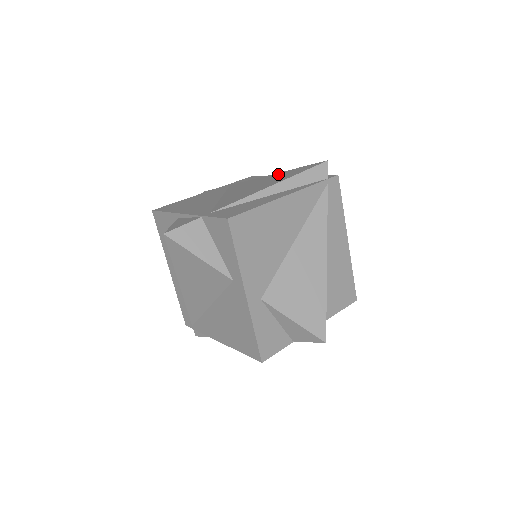
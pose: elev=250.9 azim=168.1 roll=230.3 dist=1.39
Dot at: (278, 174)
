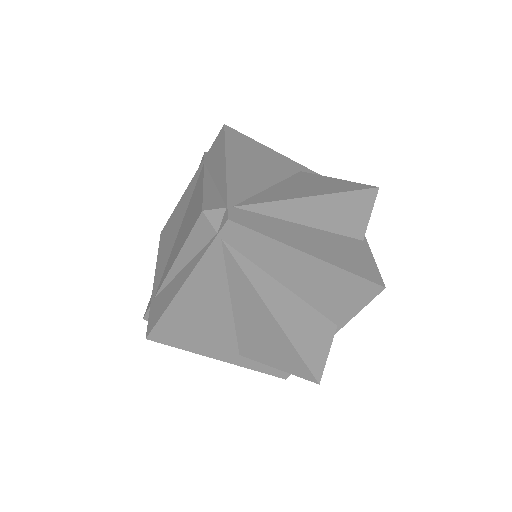
Dot at: (198, 198)
